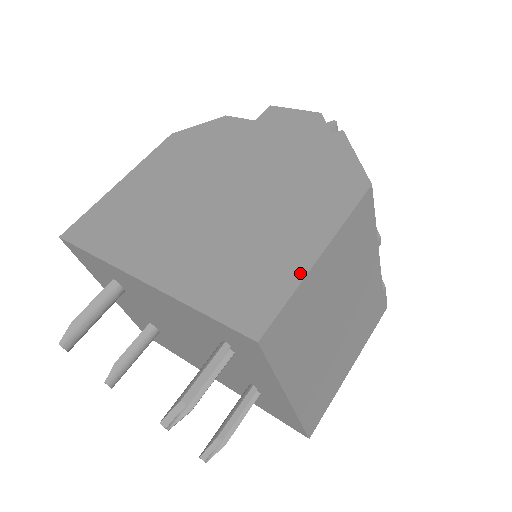
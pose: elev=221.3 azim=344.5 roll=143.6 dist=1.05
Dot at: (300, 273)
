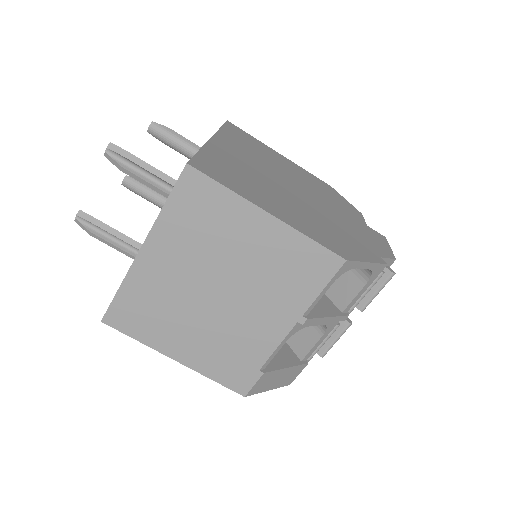
Dot at: (250, 199)
